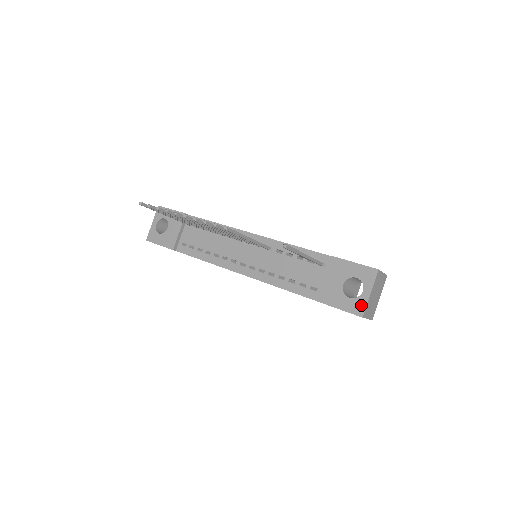
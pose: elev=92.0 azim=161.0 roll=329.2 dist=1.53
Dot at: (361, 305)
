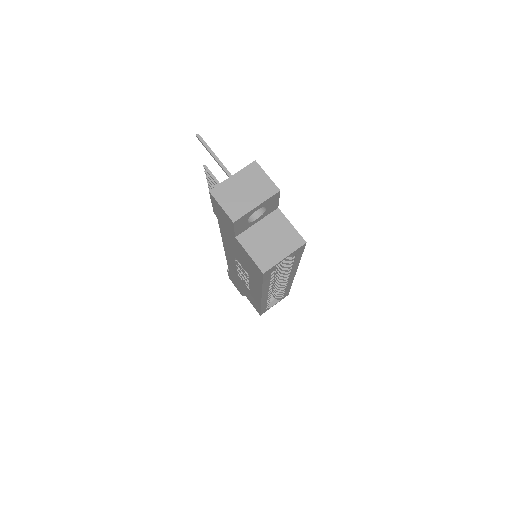
Dot at: (220, 186)
